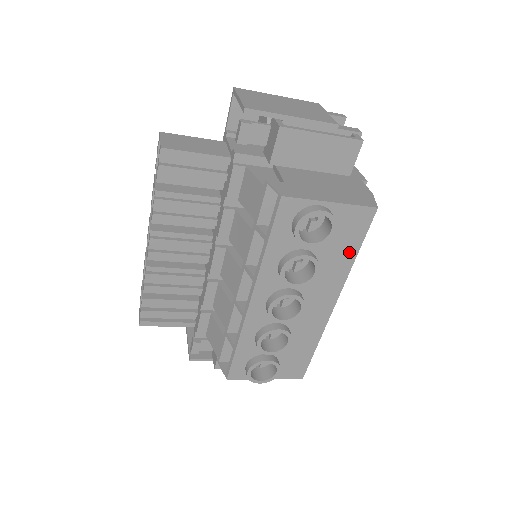
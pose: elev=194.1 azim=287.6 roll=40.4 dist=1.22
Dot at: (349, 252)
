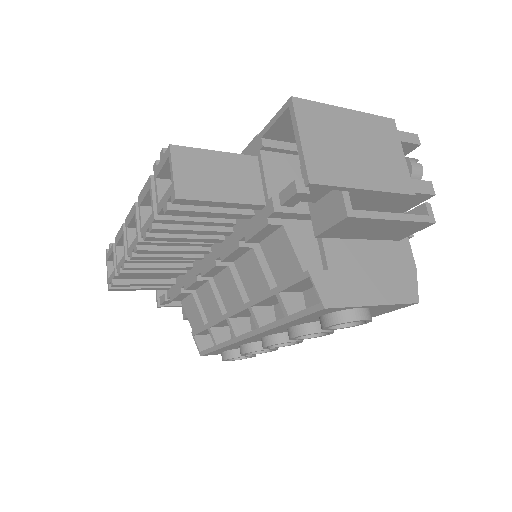
Dot at: occluded
